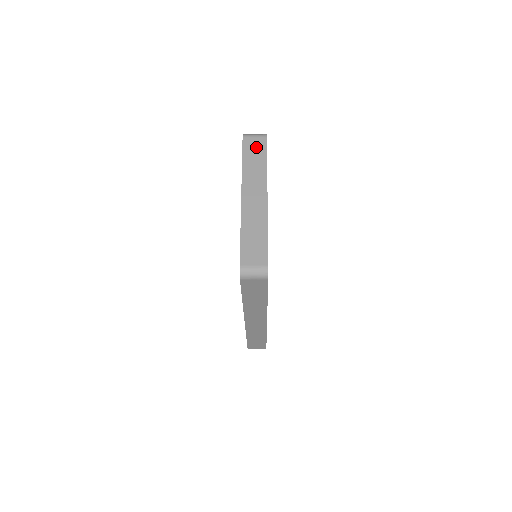
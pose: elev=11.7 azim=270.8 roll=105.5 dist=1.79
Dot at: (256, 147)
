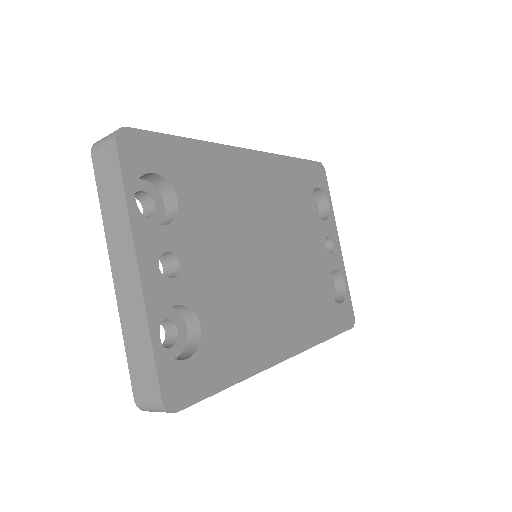
Dot at: (108, 169)
